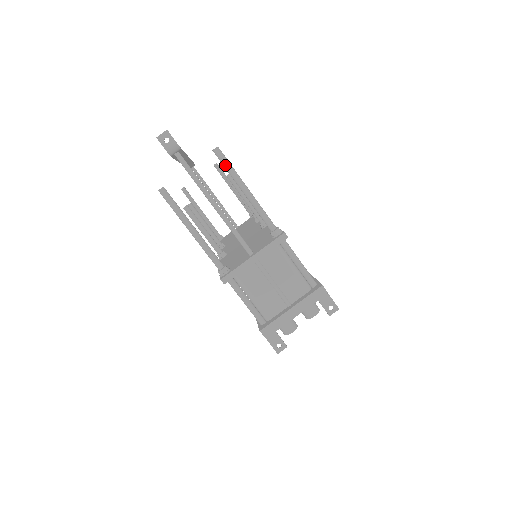
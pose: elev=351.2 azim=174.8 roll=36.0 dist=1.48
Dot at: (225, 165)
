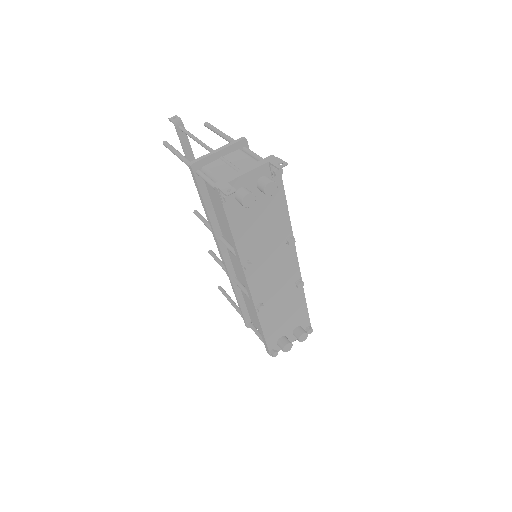
Dot at: (210, 127)
